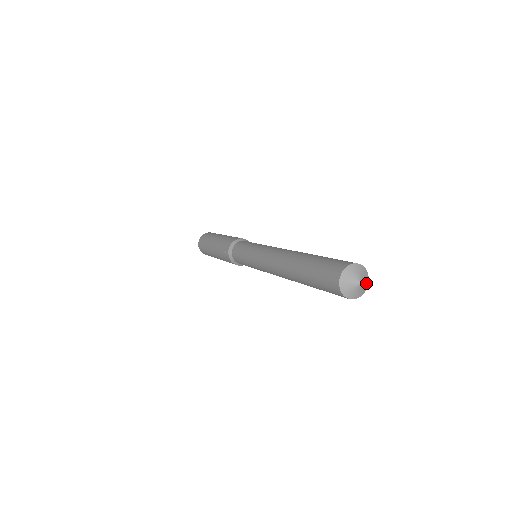
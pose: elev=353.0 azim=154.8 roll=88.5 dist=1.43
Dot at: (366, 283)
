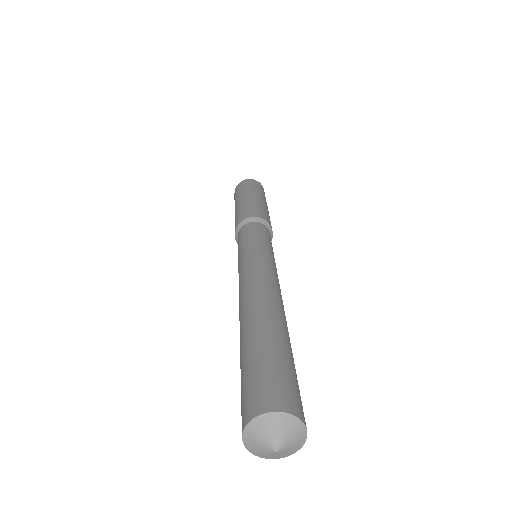
Dot at: (298, 437)
